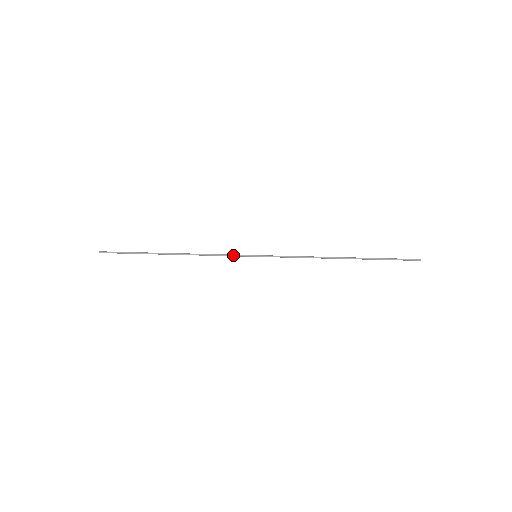
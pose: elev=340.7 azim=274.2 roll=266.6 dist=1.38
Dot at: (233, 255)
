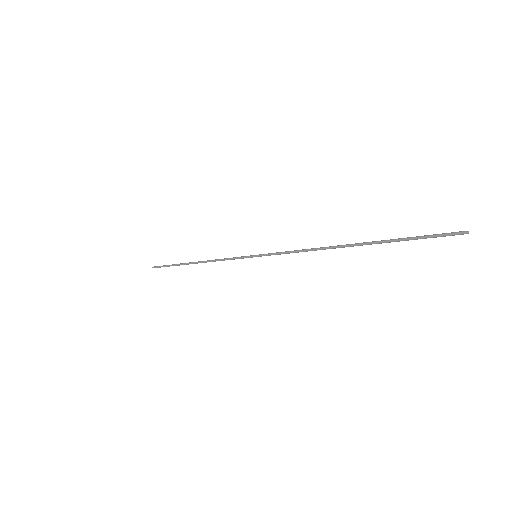
Dot at: (237, 257)
